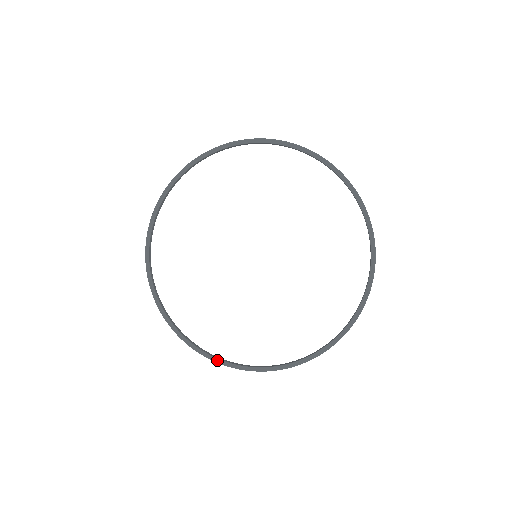
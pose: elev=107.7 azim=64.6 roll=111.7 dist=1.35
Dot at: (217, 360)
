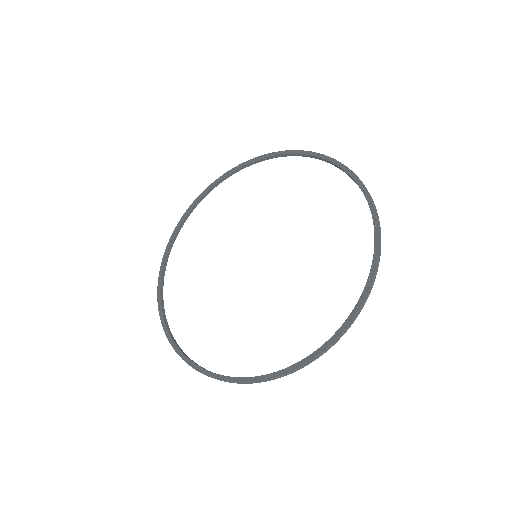
Dot at: (159, 296)
